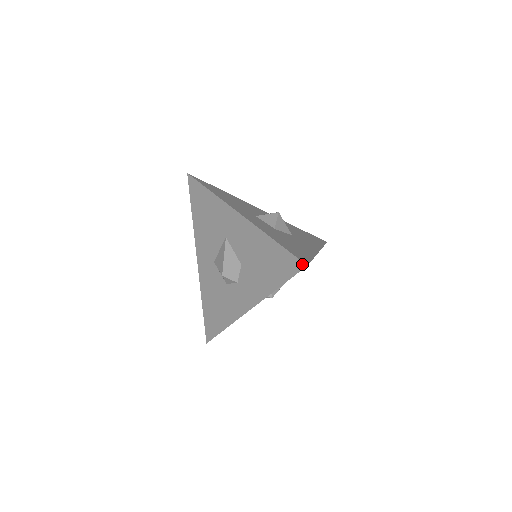
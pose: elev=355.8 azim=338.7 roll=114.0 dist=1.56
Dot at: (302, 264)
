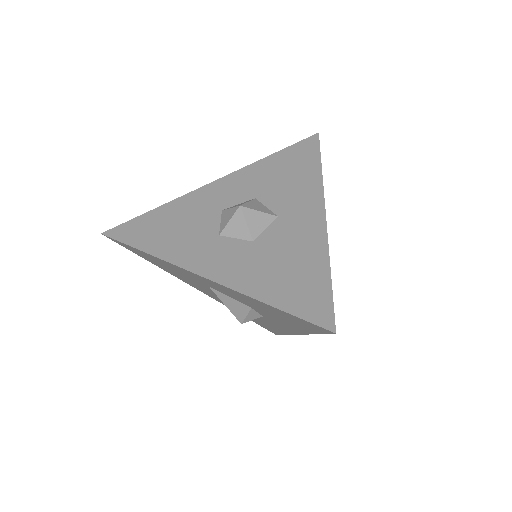
Dot at: (327, 331)
